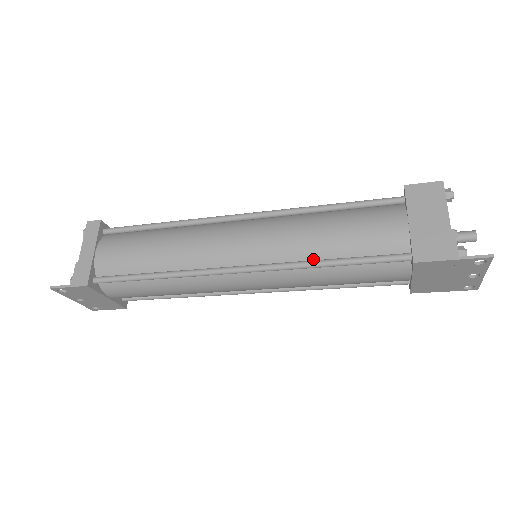
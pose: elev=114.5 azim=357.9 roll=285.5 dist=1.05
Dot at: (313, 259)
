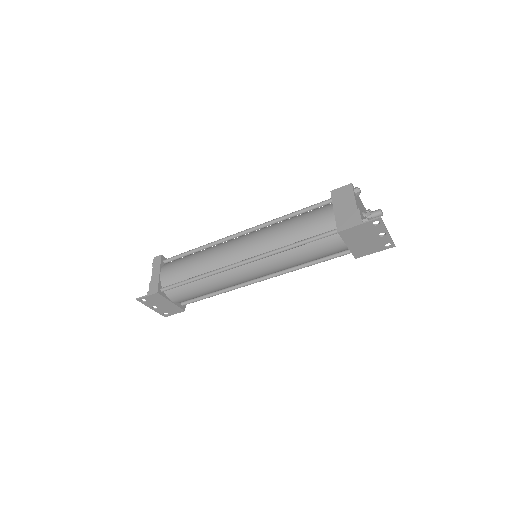
Dot at: (284, 246)
